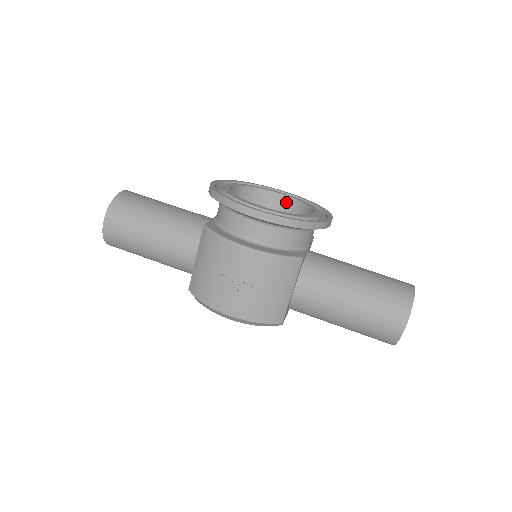
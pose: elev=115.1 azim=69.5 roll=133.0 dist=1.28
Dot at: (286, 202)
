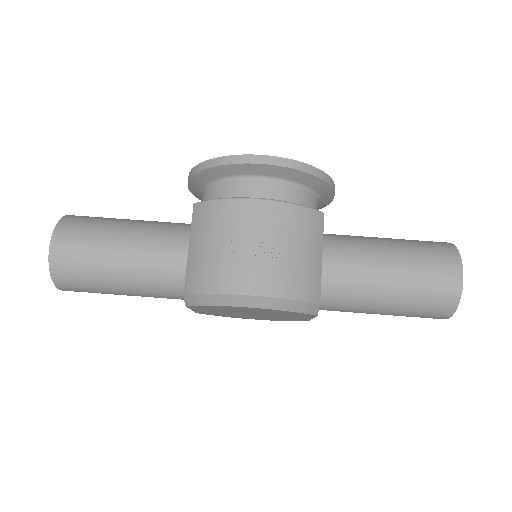
Dot at: occluded
